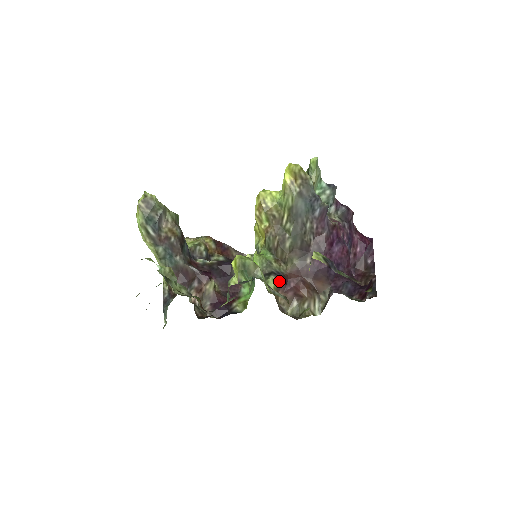
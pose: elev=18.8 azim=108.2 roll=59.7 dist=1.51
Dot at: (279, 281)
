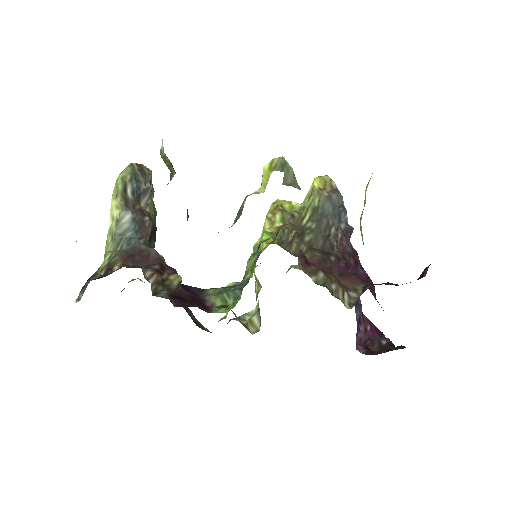
Dot at: occluded
